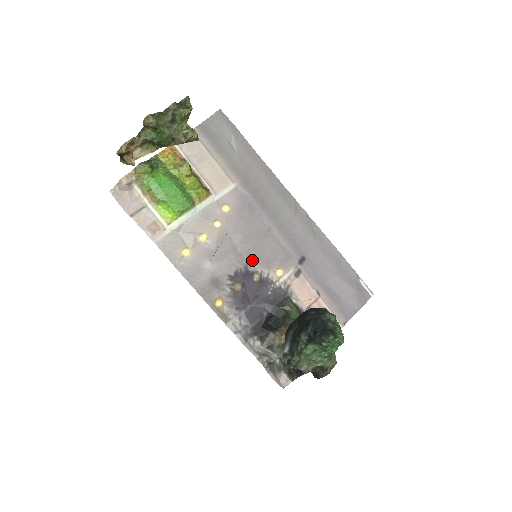
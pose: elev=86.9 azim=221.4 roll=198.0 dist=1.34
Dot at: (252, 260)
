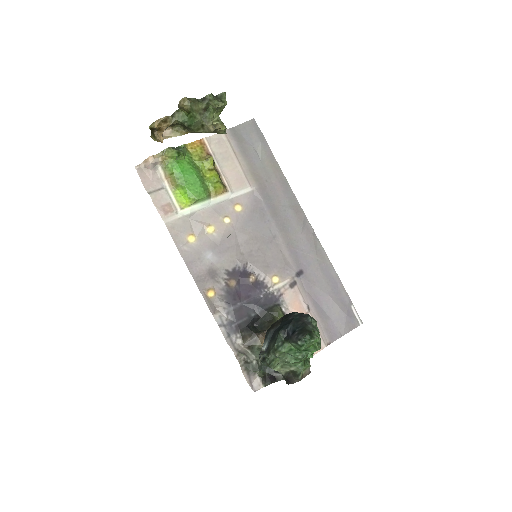
Dot at: (252, 261)
